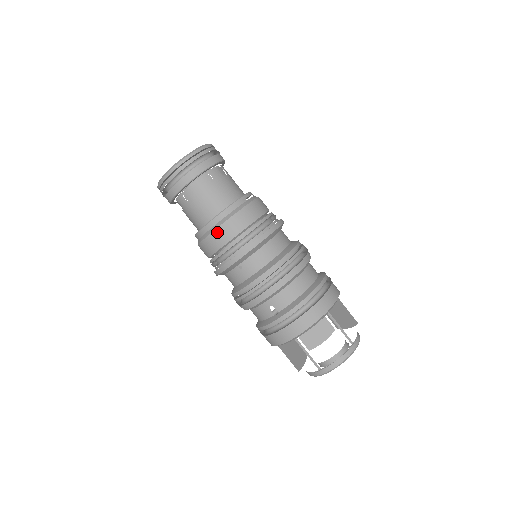
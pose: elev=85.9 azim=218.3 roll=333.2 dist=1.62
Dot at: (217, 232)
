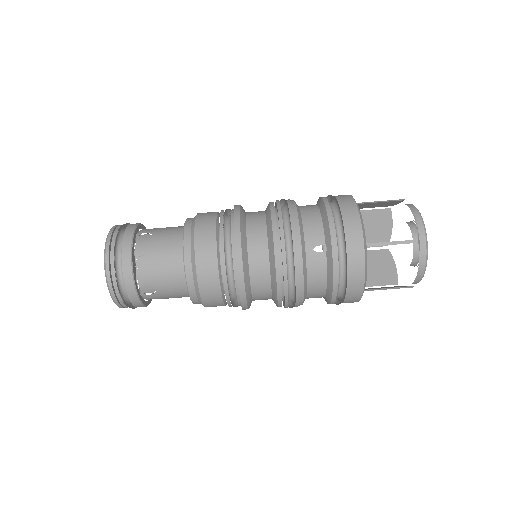
Dot at: (198, 252)
